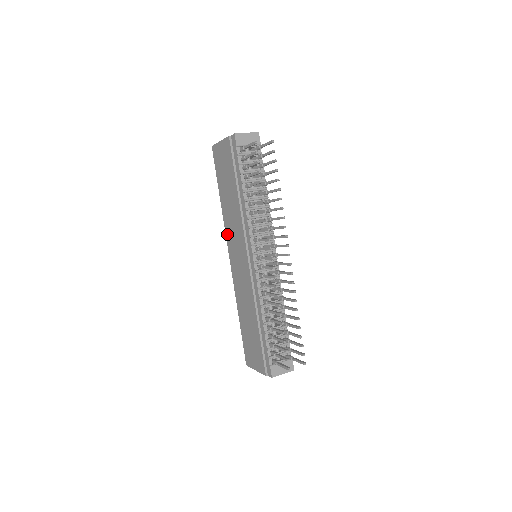
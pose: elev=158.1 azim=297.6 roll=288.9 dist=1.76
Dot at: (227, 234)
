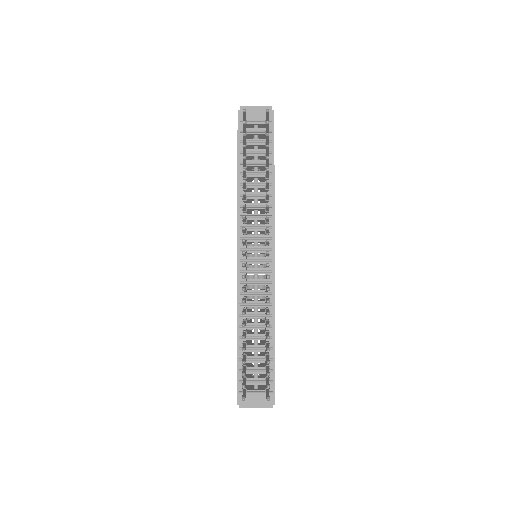
Dot at: occluded
